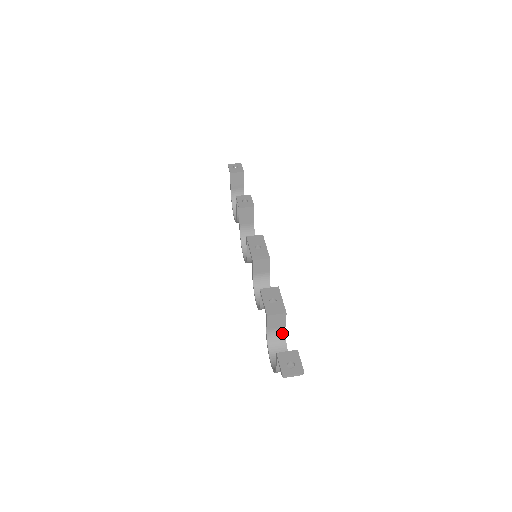
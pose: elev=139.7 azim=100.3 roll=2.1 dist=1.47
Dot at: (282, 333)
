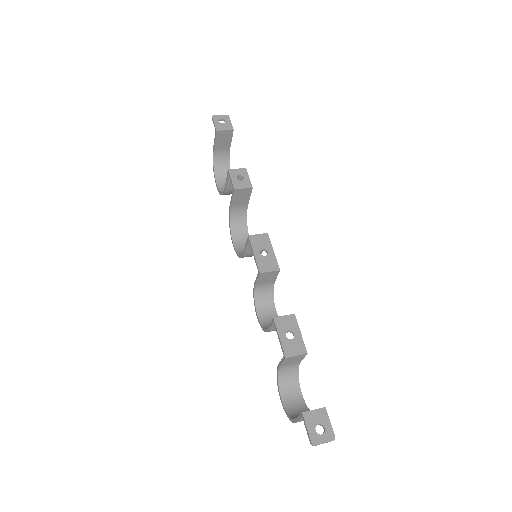
Dot at: (295, 367)
